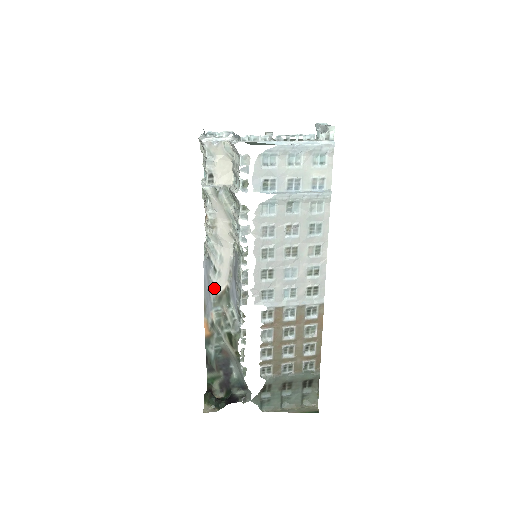
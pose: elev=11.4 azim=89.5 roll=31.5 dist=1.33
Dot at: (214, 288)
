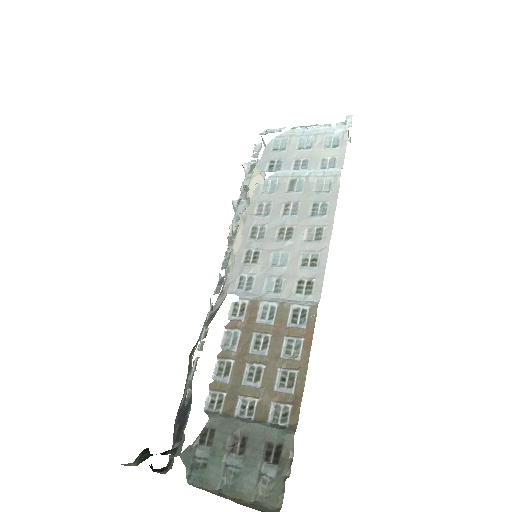
Dot at: occluded
